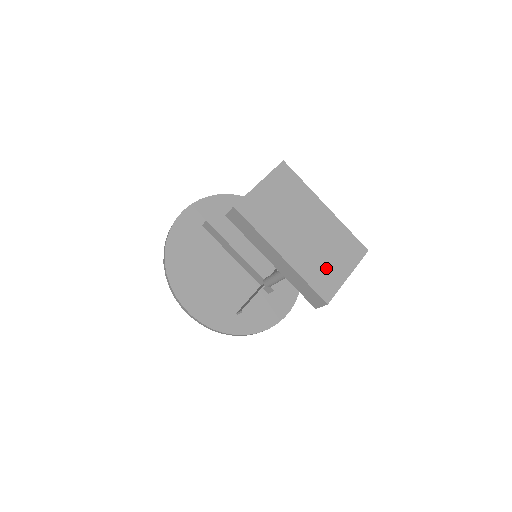
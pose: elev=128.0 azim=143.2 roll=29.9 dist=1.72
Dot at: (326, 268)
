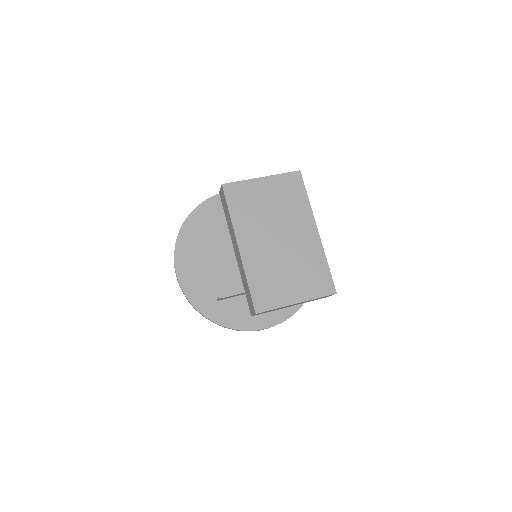
Dot at: (277, 282)
